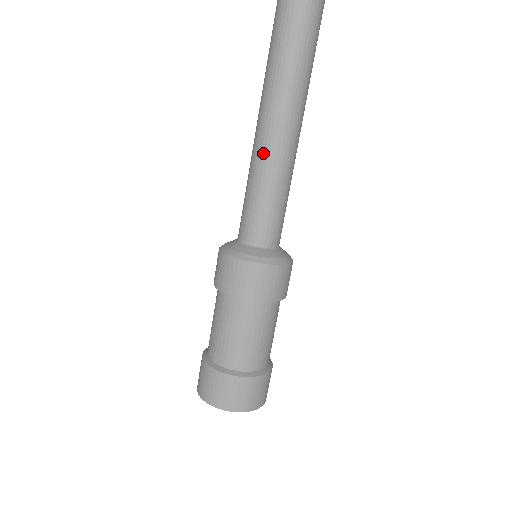
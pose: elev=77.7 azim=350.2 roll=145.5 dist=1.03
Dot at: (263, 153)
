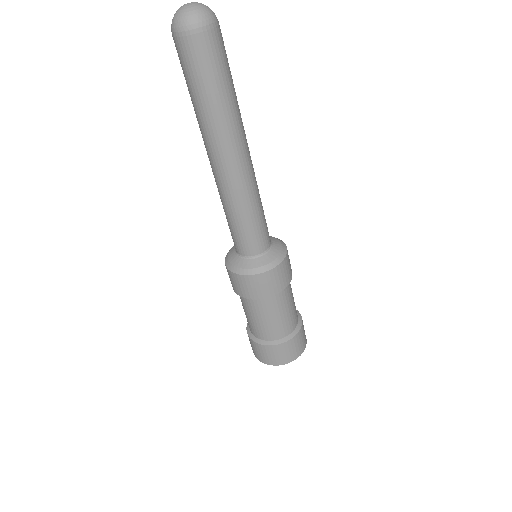
Dot at: (241, 188)
